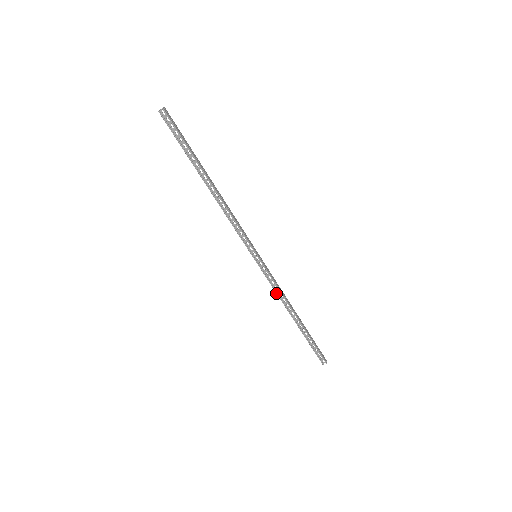
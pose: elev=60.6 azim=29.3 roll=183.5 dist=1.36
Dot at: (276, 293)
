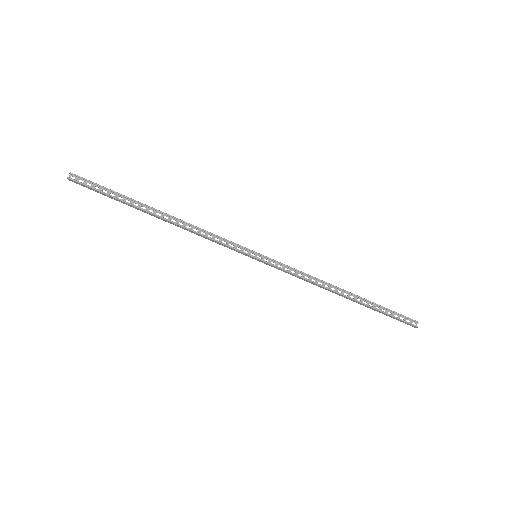
Dot at: (306, 280)
